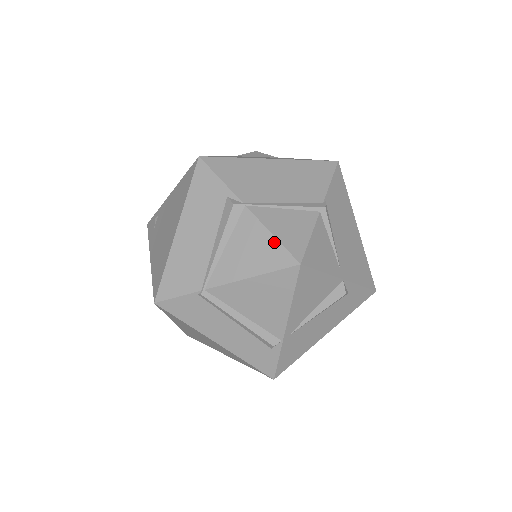
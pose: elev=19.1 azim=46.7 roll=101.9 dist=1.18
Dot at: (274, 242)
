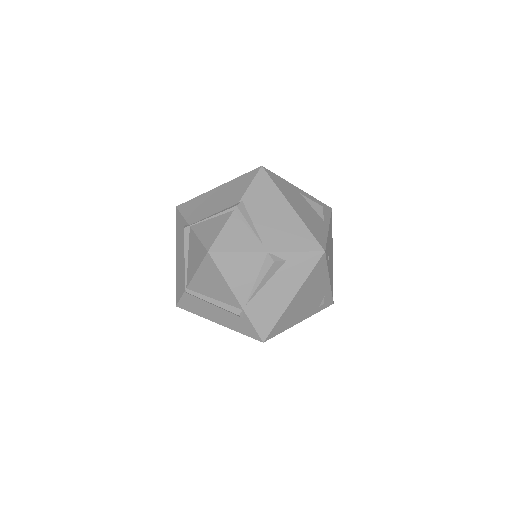
Dot at: (199, 243)
